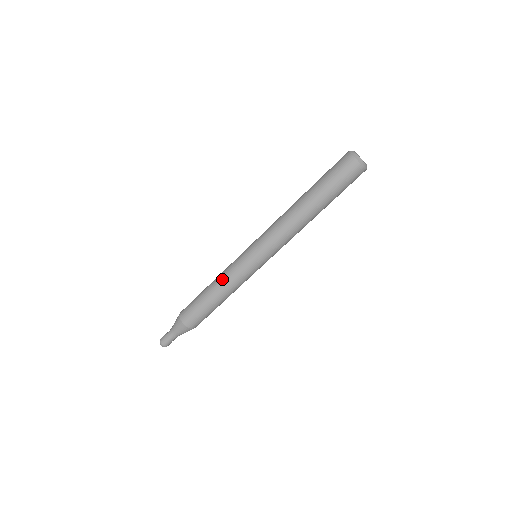
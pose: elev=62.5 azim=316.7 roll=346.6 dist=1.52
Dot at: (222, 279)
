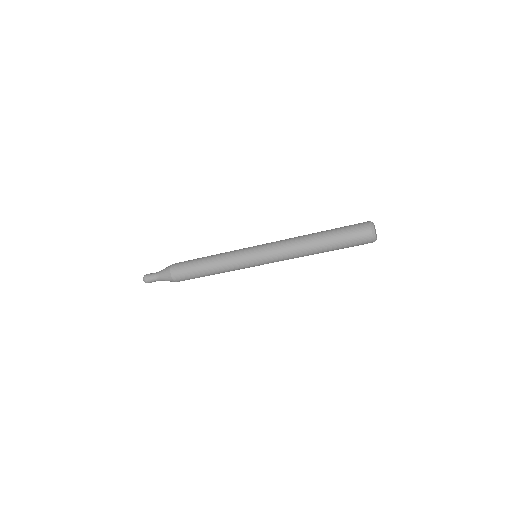
Dot at: (221, 263)
